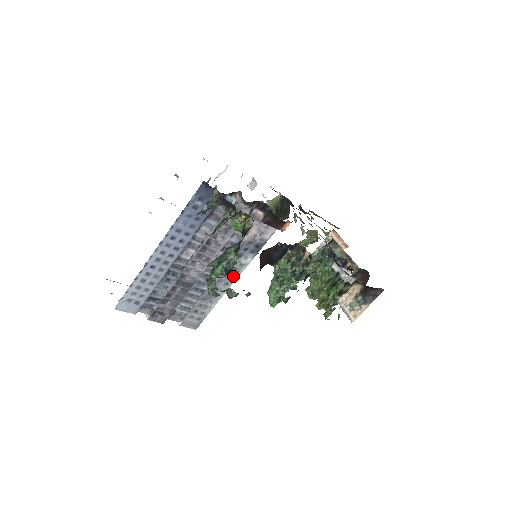
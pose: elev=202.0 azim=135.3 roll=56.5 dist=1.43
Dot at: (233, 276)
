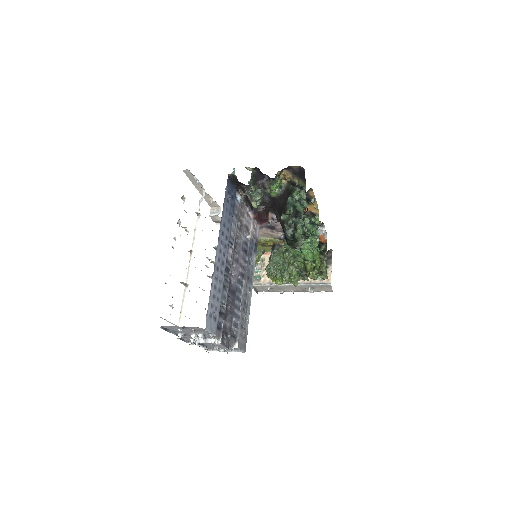
Dot at: (251, 279)
